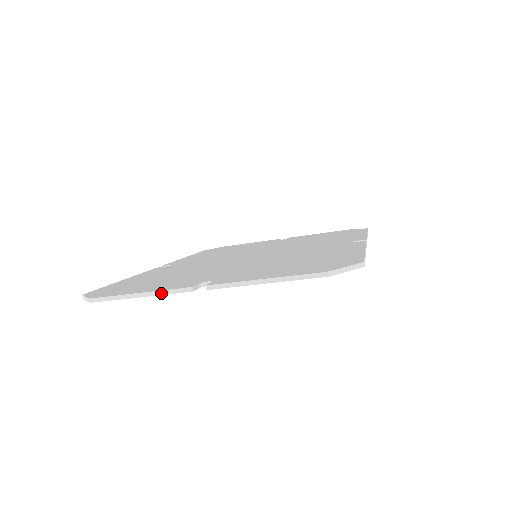
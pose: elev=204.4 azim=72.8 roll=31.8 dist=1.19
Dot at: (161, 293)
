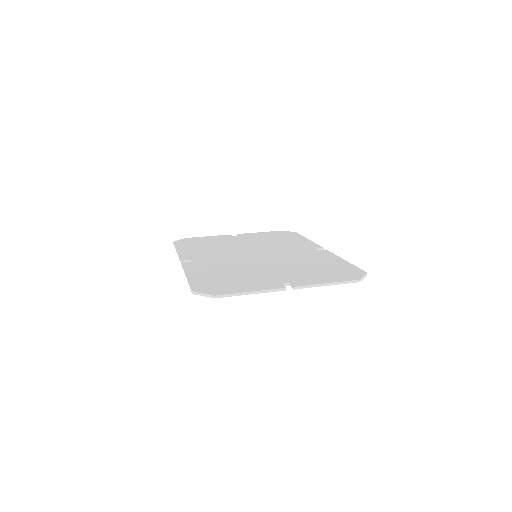
Dot at: (266, 291)
